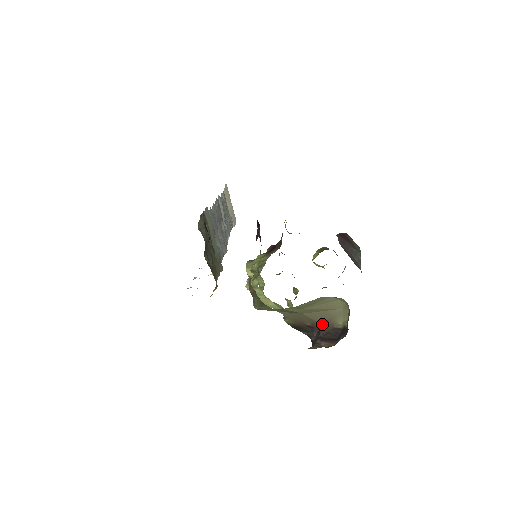
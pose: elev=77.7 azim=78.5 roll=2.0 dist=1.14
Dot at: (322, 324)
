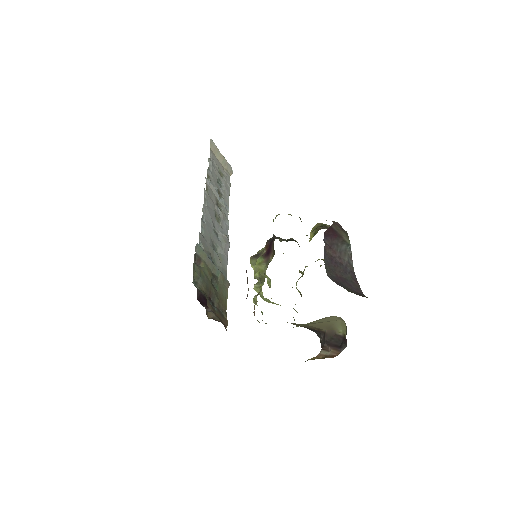
Dot at: (326, 330)
